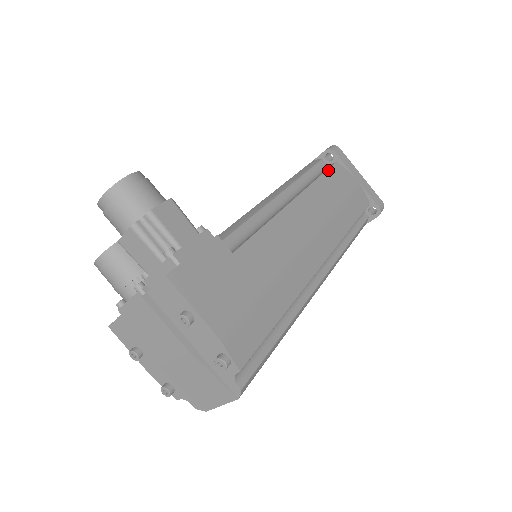
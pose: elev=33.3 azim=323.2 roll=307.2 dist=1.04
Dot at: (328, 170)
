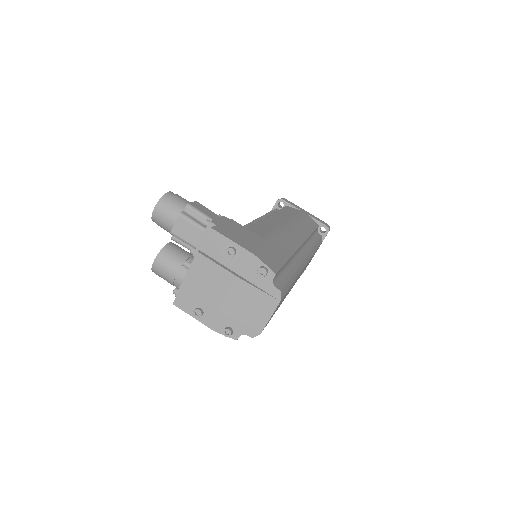
Dot at: (283, 208)
